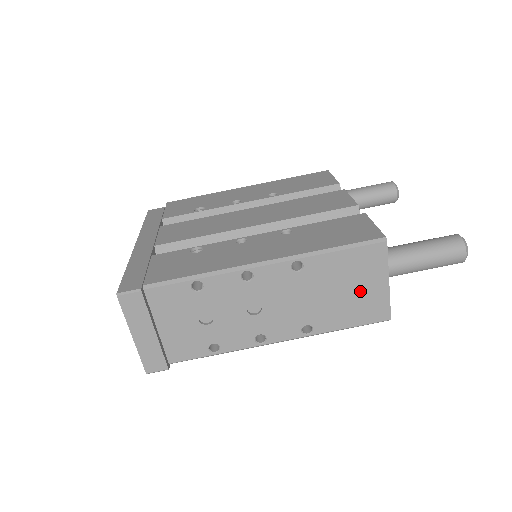
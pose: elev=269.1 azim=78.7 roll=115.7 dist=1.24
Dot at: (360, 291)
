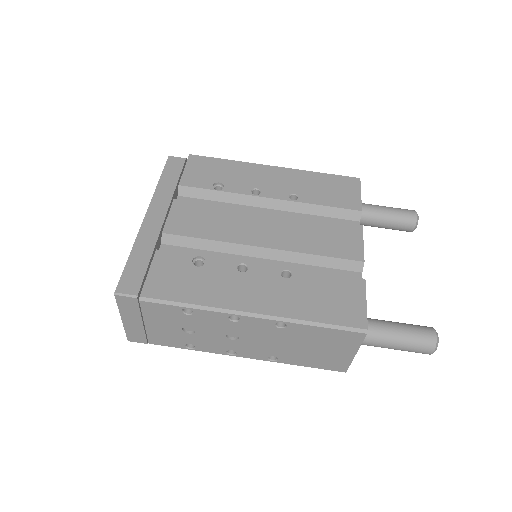
Dot at: (328, 352)
